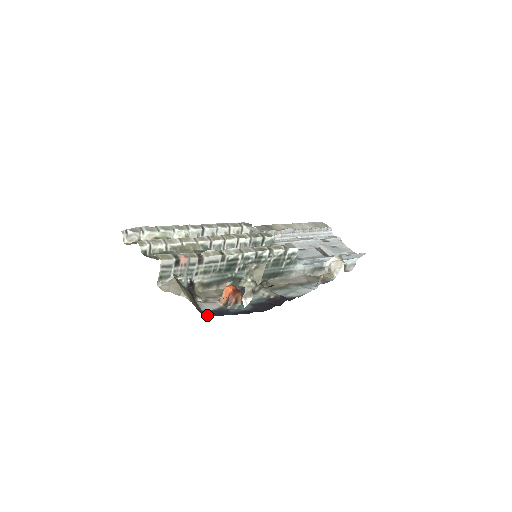
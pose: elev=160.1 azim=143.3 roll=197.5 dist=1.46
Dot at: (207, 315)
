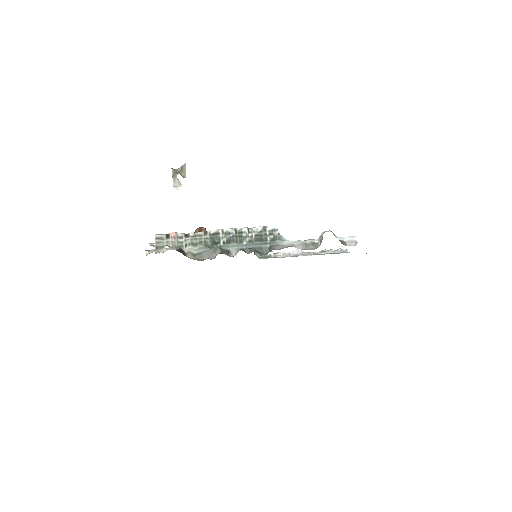
Dot at: occluded
